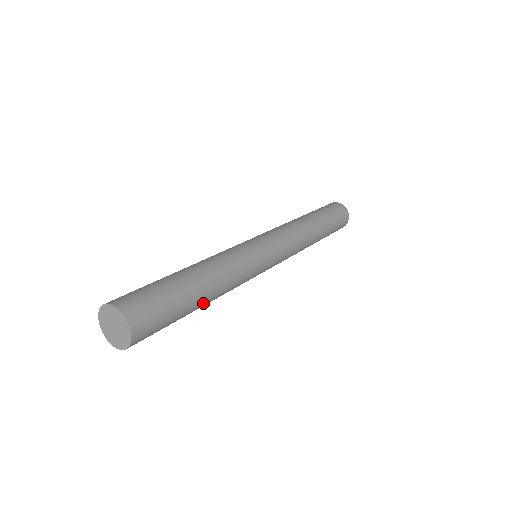
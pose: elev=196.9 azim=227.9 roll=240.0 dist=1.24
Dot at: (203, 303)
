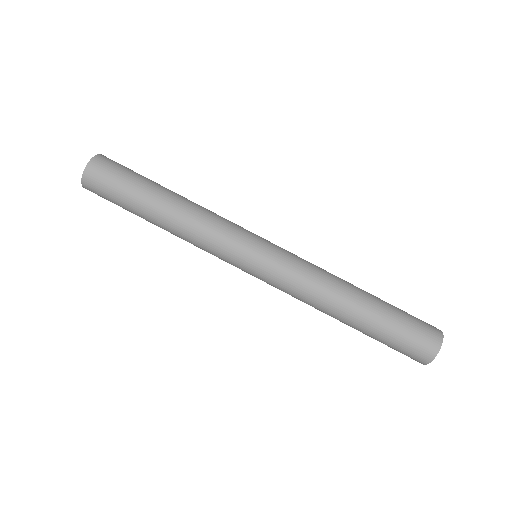
Dot at: (155, 221)
